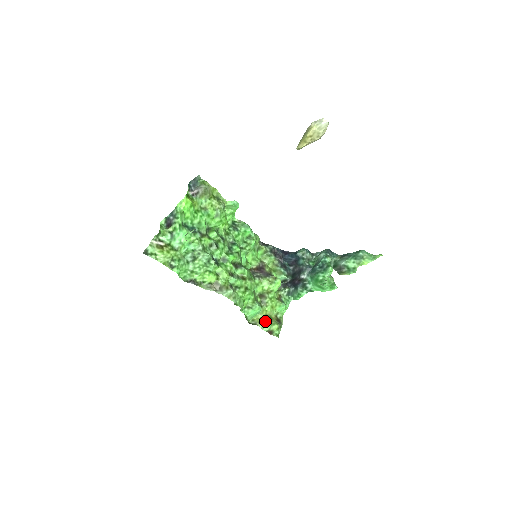
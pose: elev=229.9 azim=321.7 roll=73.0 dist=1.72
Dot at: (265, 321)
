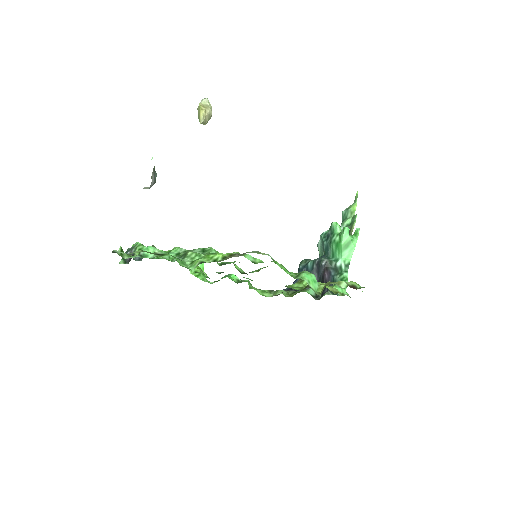
Dot at: (333, 282)
